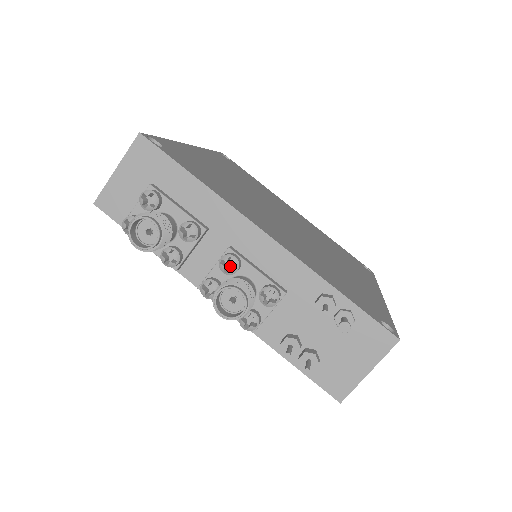
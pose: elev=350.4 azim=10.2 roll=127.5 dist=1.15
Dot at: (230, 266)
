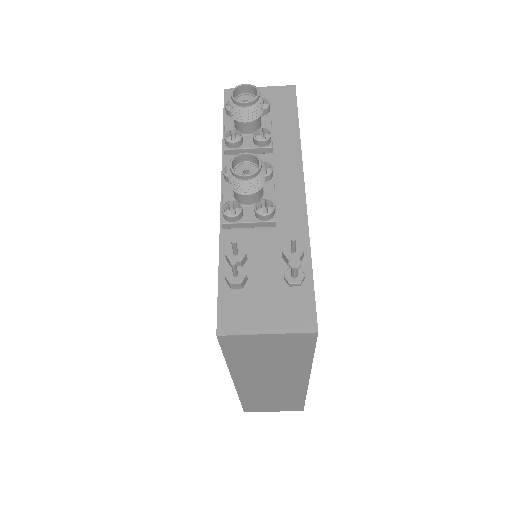
Dot at: occluded
